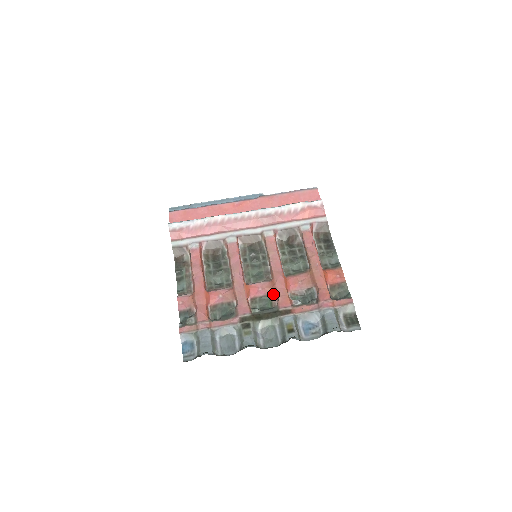
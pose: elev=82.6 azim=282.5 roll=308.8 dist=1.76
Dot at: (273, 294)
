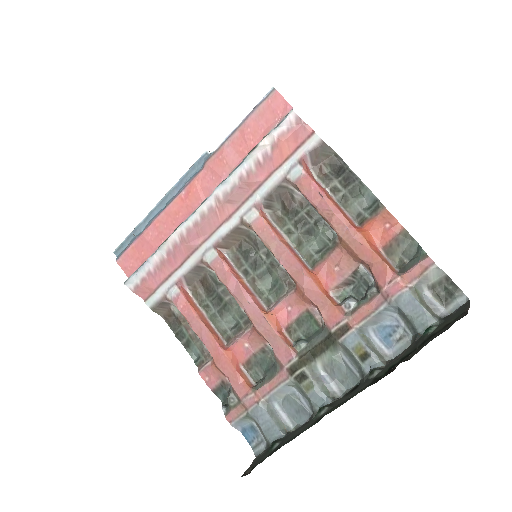
Dot at: (310, 307)
